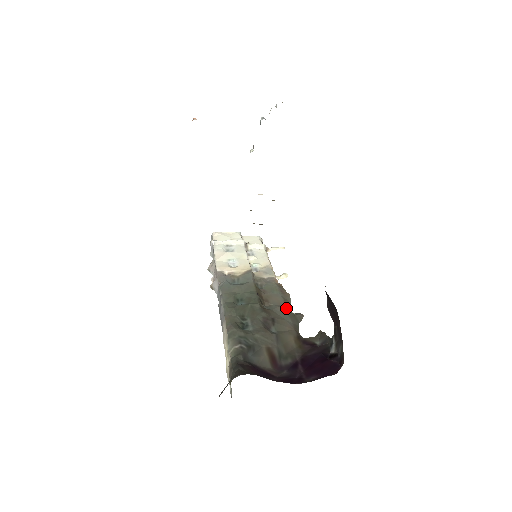
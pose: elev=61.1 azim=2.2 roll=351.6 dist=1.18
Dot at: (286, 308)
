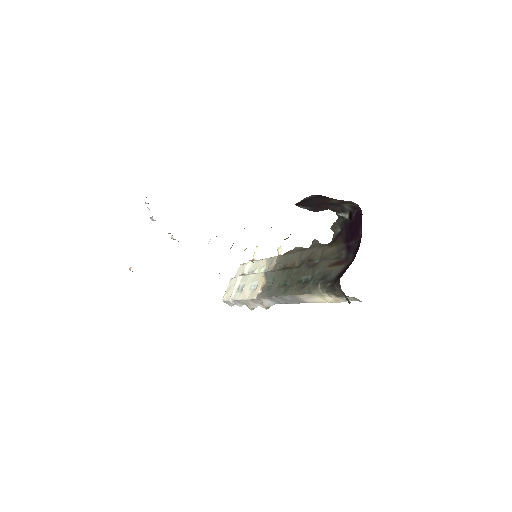
Dot at: (305, 250)
